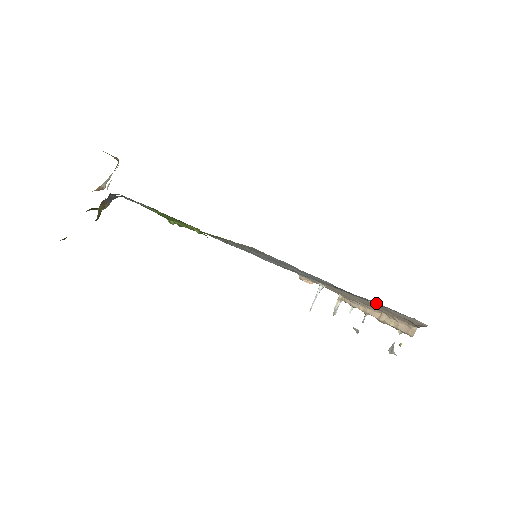
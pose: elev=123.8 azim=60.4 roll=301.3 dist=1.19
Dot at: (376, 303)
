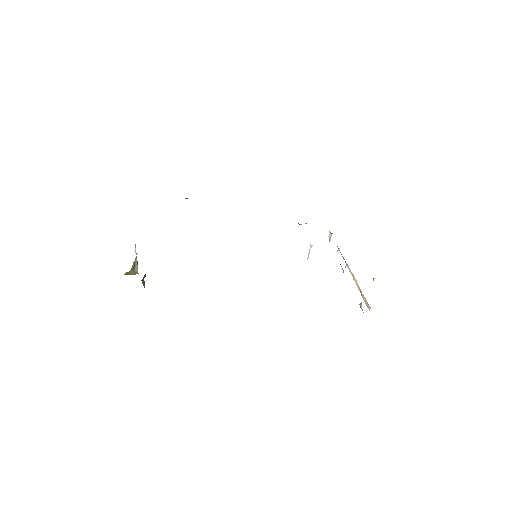
Dot at: occluded
